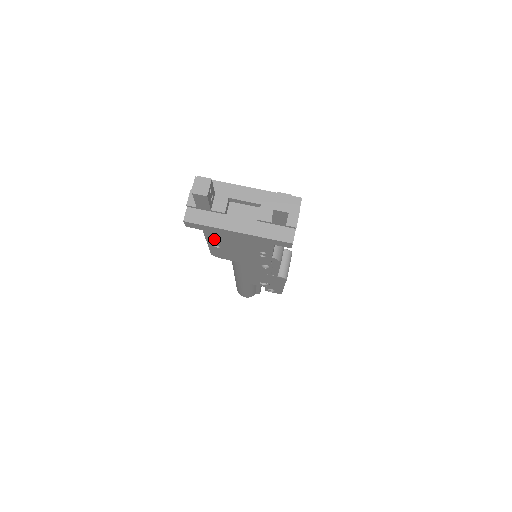
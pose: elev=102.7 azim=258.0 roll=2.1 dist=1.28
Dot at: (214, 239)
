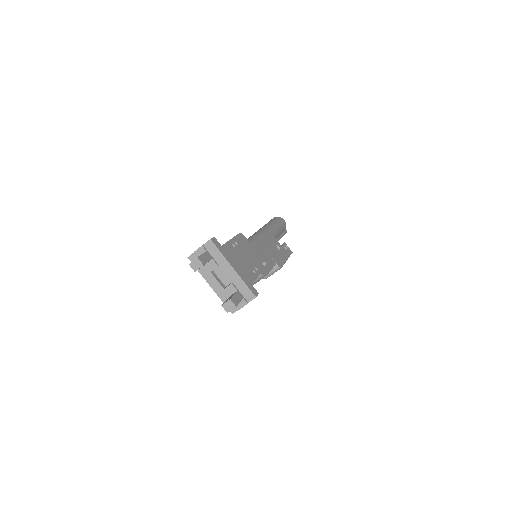
Dot at: occluded
